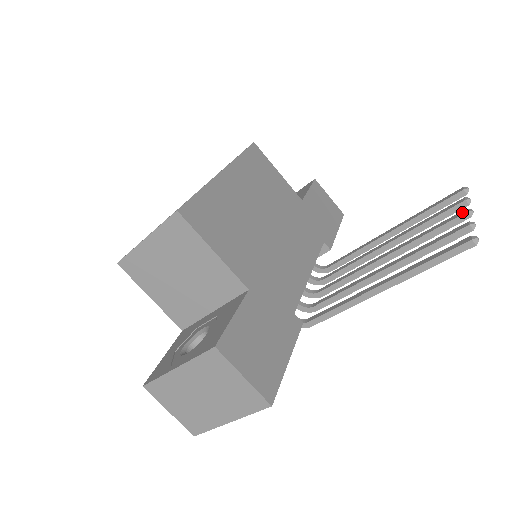
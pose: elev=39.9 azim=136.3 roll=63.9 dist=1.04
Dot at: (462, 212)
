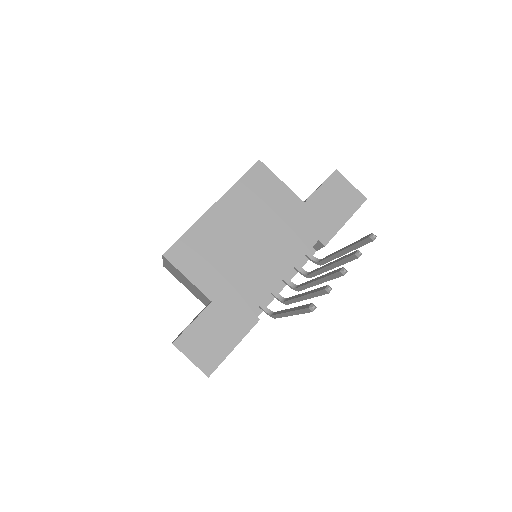
Dot at: (340, 269)
